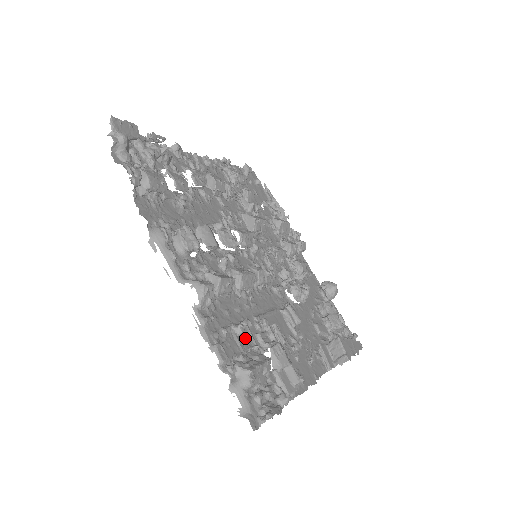
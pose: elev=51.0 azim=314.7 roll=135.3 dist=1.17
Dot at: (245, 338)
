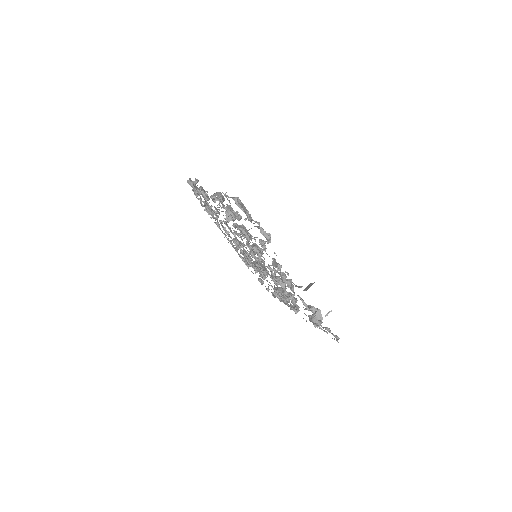
Dot at: occluded
